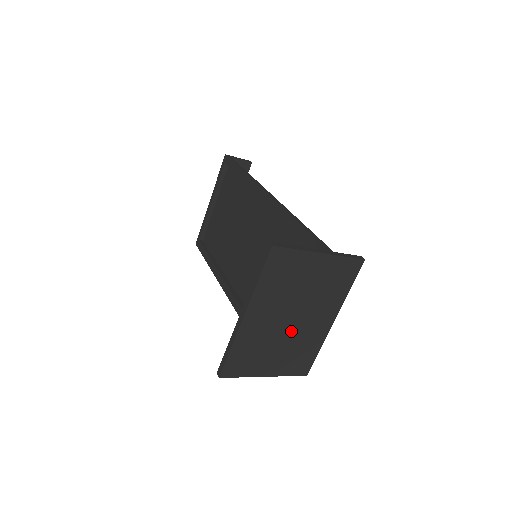
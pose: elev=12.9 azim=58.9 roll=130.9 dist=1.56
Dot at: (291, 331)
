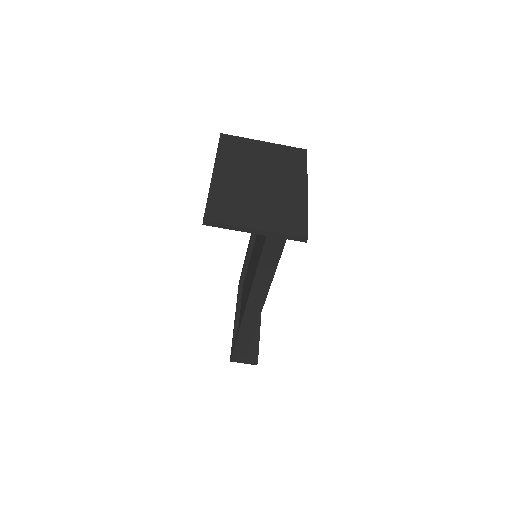
Dot at: (265, 191)
